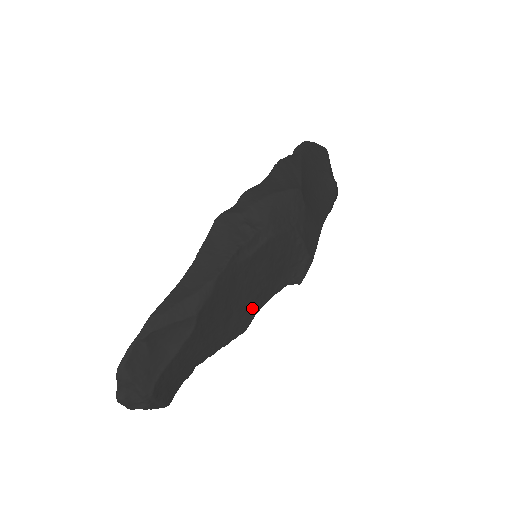
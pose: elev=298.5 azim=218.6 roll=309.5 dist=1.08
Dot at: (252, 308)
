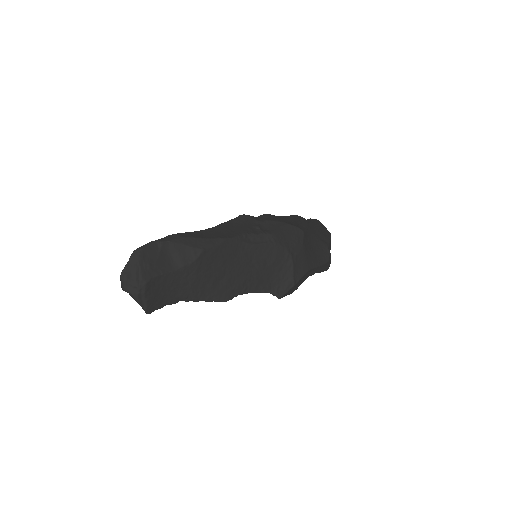
Dot at: (238, 287)
